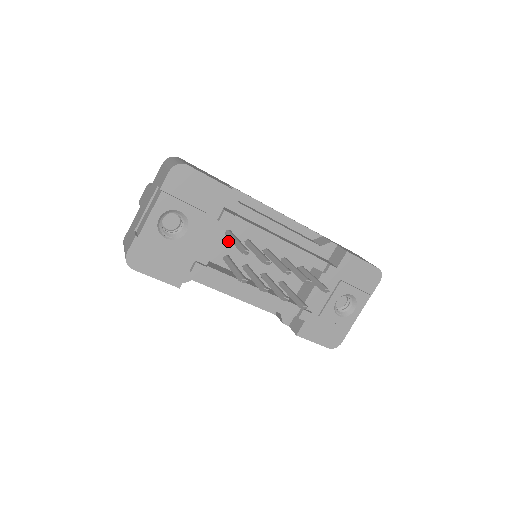
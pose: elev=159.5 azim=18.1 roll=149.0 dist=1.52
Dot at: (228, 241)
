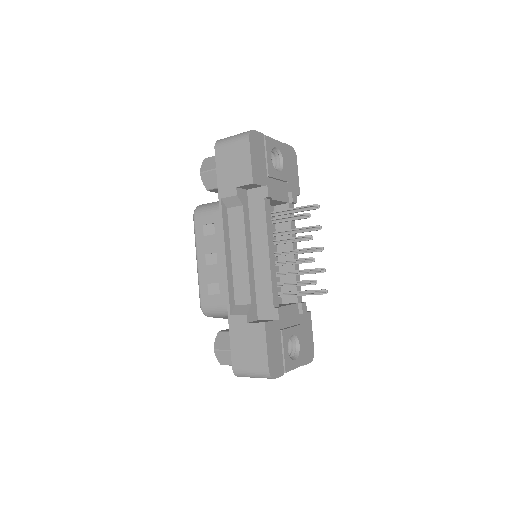
Dot at: occluded
